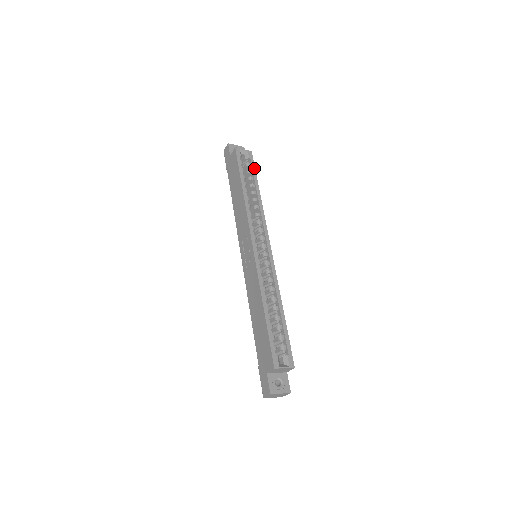
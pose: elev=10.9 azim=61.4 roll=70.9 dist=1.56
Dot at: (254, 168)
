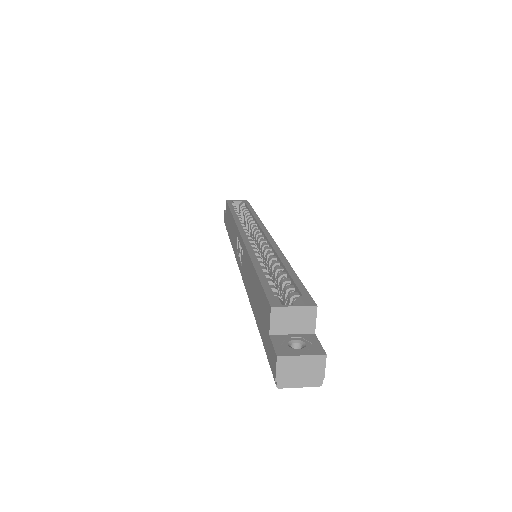
Dot at: (249, 206)
